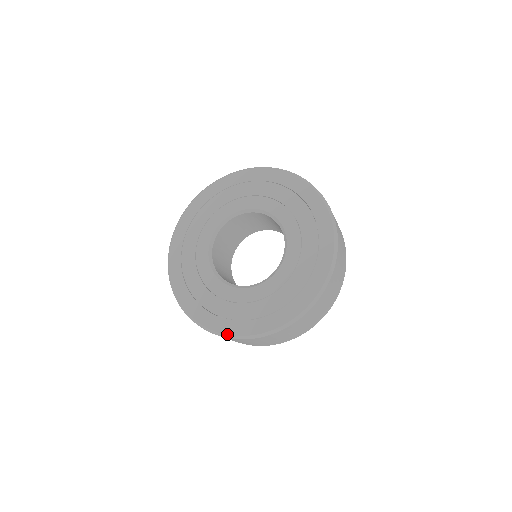
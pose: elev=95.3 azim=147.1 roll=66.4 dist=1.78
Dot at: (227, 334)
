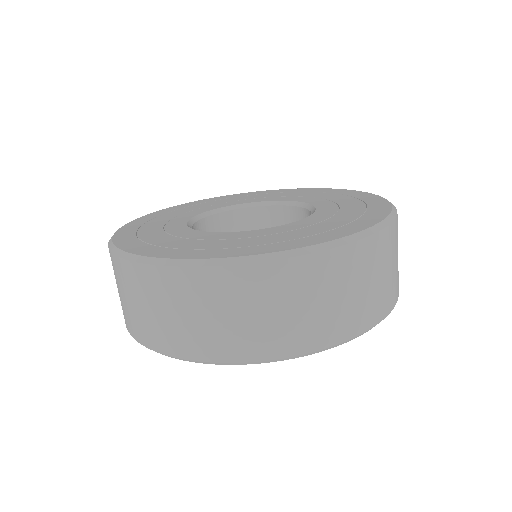
Dot at: (116, 245)
